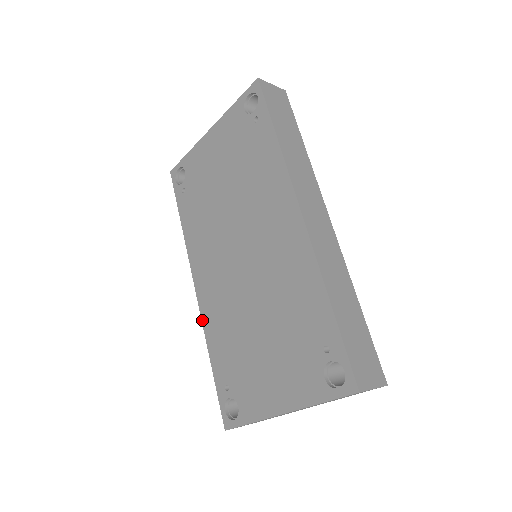
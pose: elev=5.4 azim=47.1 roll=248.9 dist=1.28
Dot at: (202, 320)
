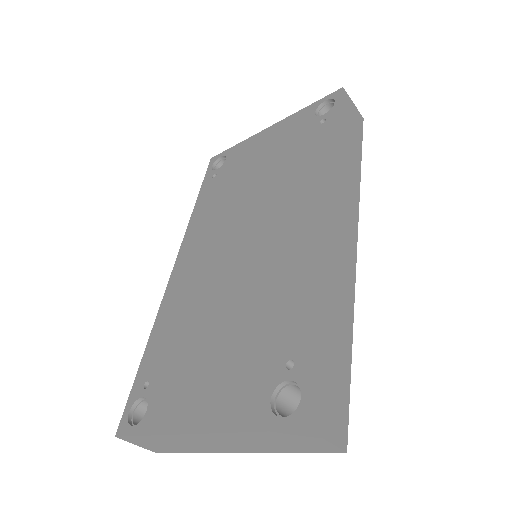
Dot at: (162, 303)
